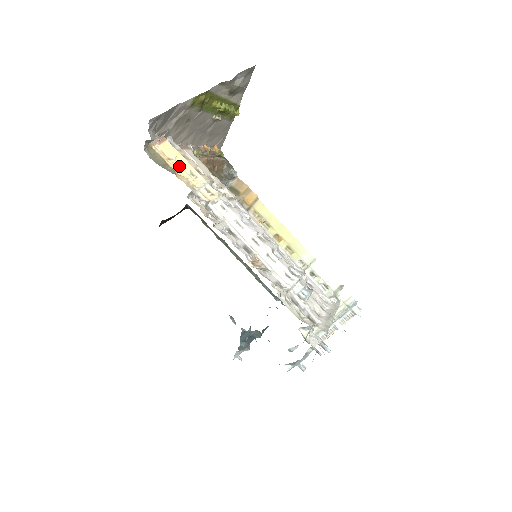
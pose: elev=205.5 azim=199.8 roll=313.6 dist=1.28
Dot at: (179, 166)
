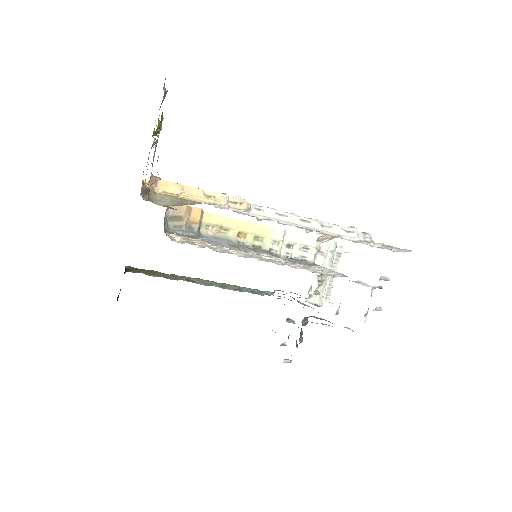
Dot at: (192, 196)
